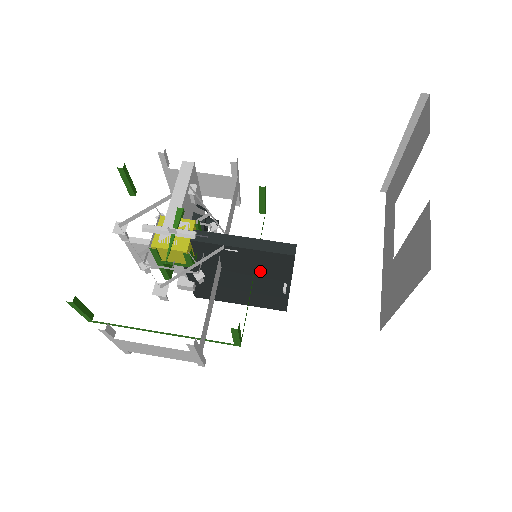
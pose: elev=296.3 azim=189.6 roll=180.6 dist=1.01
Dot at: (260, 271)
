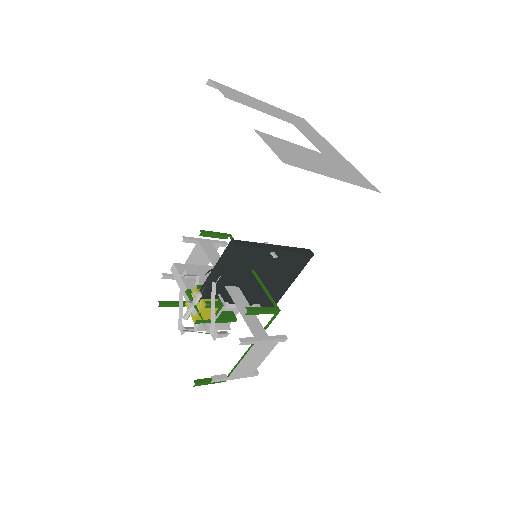
Dot at: (250, 266)
